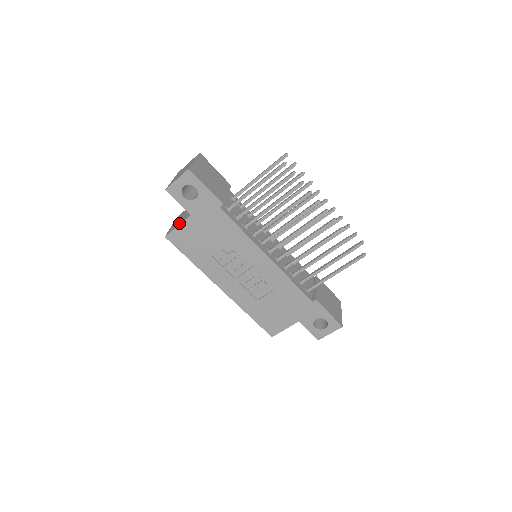
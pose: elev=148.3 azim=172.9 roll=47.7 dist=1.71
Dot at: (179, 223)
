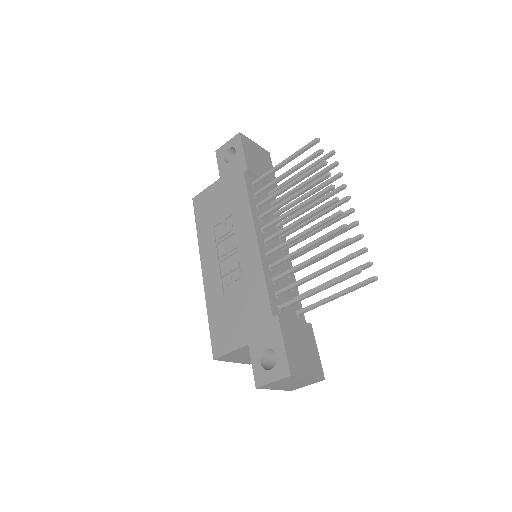
Dot at: occluded
